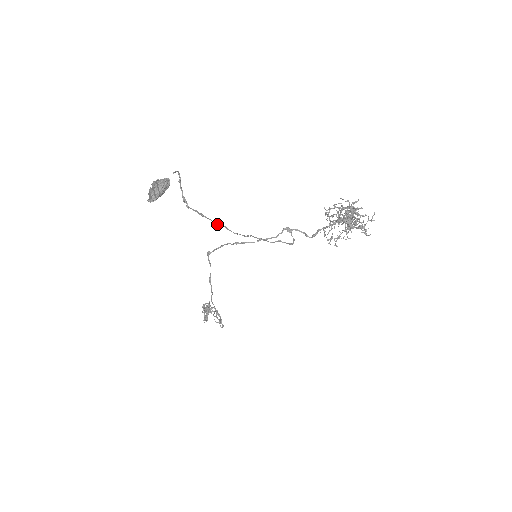
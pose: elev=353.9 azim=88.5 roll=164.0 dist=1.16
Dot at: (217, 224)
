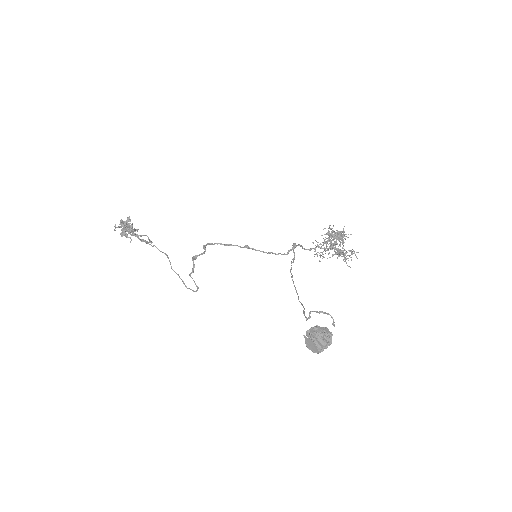
Dot at: (304, 311)
